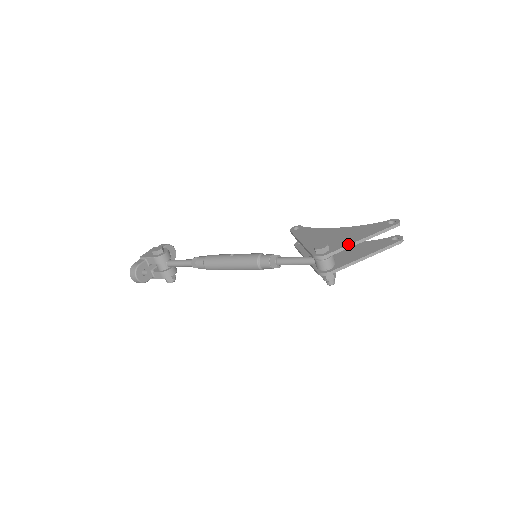
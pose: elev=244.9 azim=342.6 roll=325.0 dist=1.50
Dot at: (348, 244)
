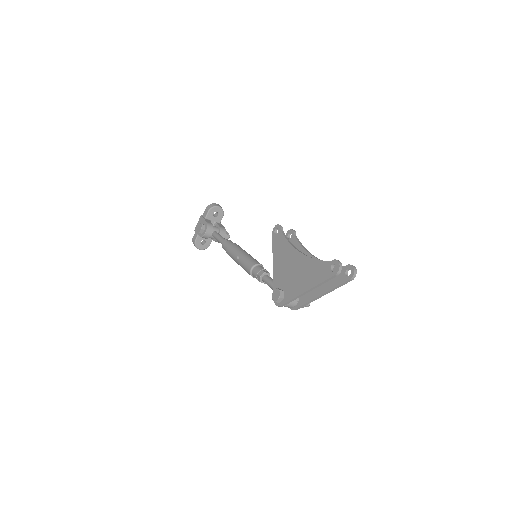
Dot at: (296, 296)
